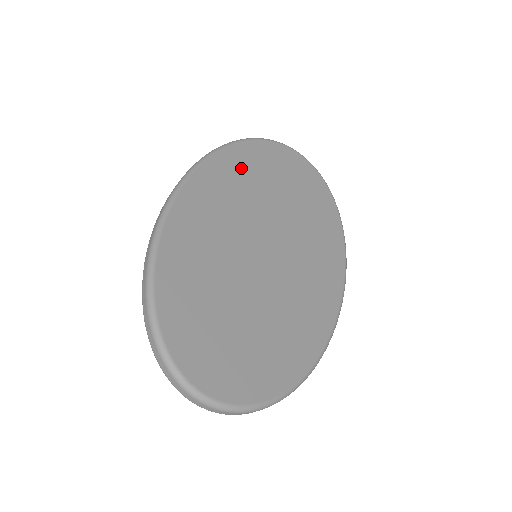
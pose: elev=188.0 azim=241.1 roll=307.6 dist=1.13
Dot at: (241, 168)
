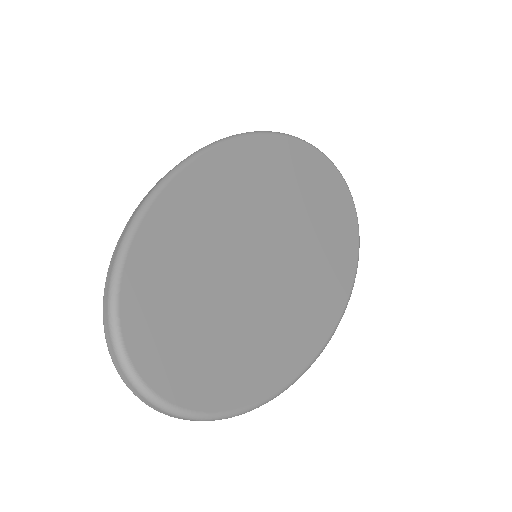
Dot at: (273, 161)
